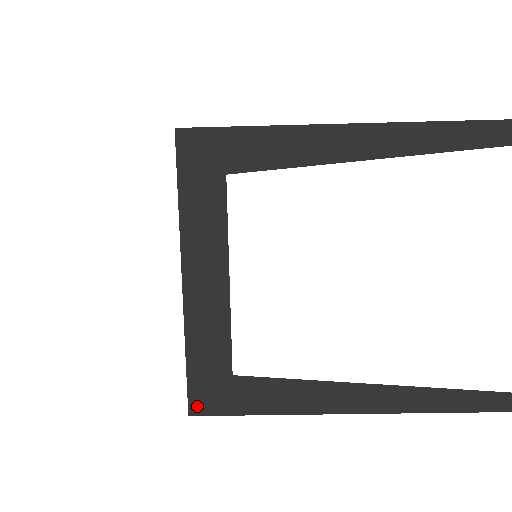
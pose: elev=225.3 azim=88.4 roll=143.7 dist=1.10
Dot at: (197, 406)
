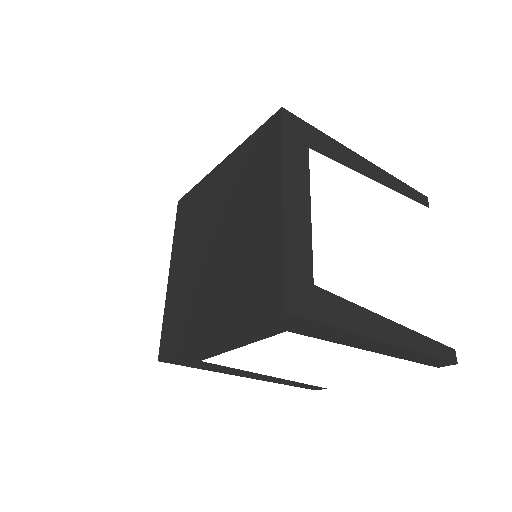
Dot at: (289, 304)
